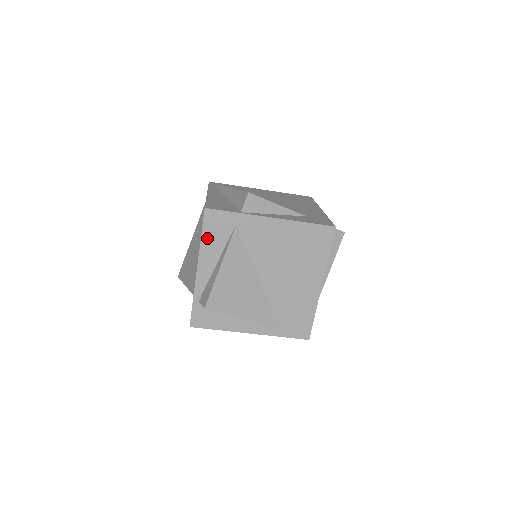
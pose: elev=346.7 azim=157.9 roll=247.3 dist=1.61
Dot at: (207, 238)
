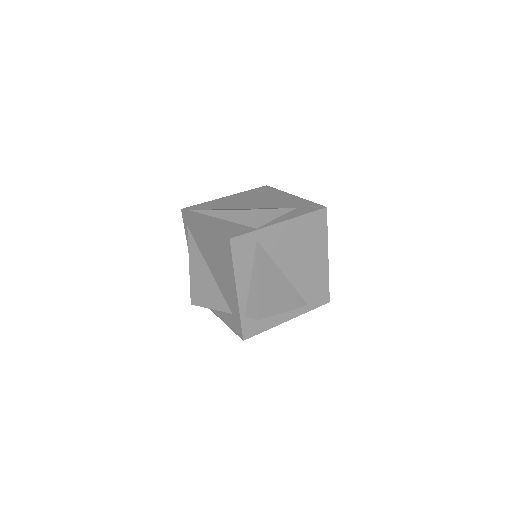
Dot at: (238, 262)
